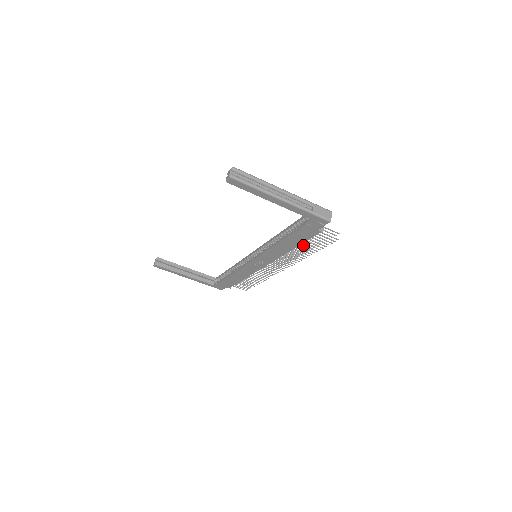
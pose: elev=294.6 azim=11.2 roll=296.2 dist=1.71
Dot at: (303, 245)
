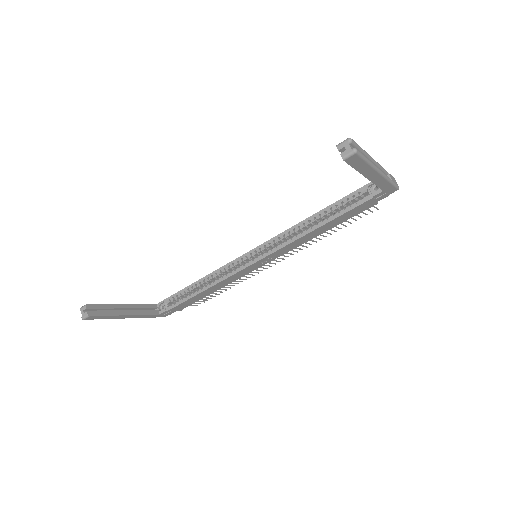
Dot at: occluded
